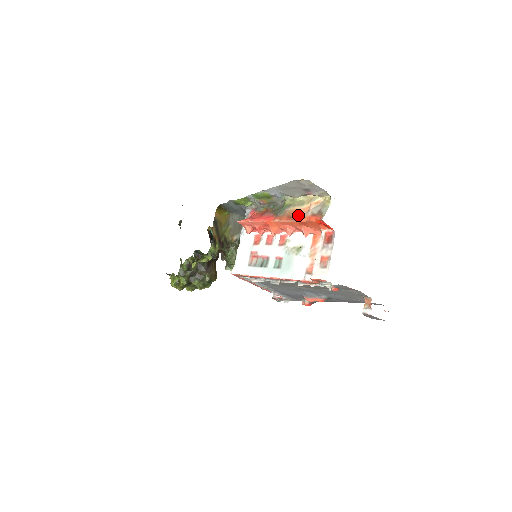
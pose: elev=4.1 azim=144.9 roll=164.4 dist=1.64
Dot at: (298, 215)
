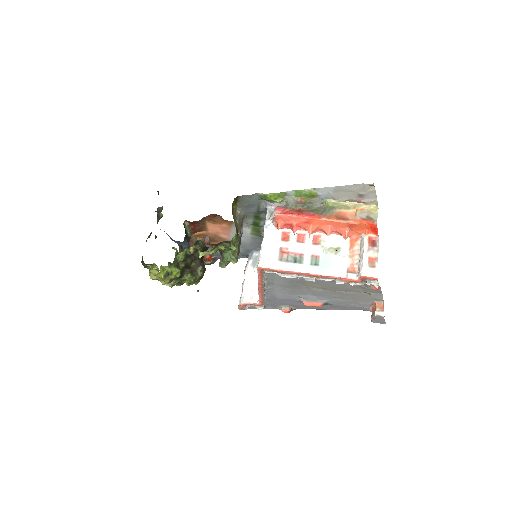
Dot at: (347, 217)
